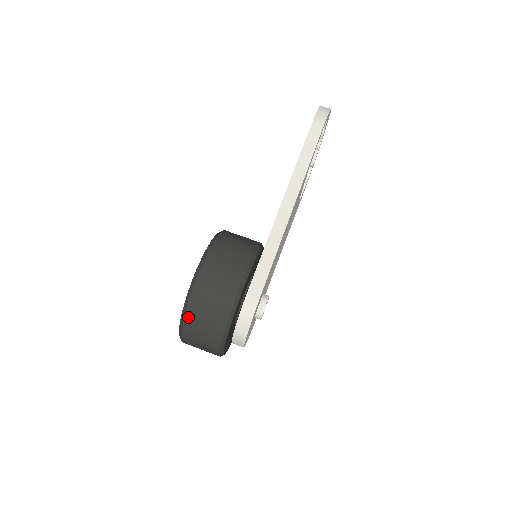
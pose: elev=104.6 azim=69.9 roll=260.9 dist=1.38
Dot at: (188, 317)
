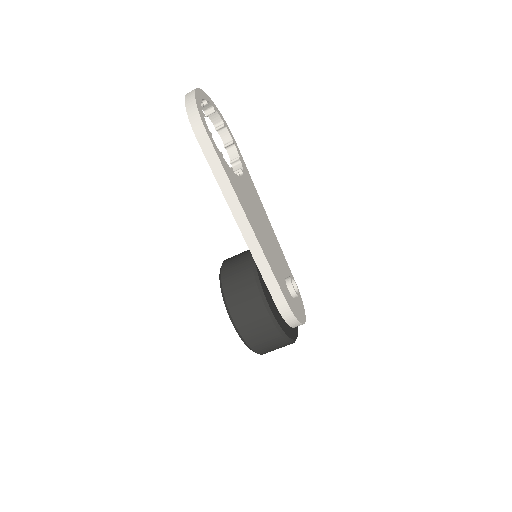
Dot at: (257, 350)
